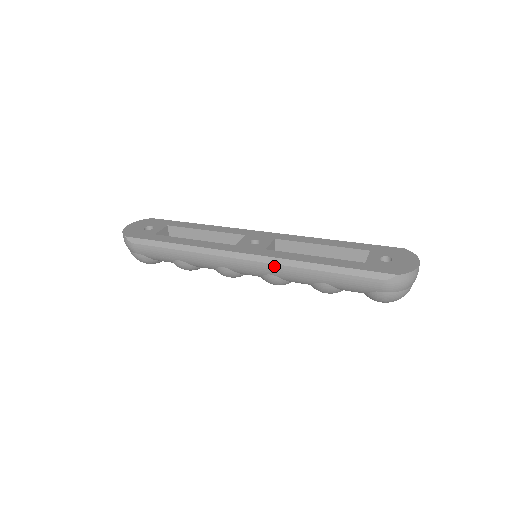
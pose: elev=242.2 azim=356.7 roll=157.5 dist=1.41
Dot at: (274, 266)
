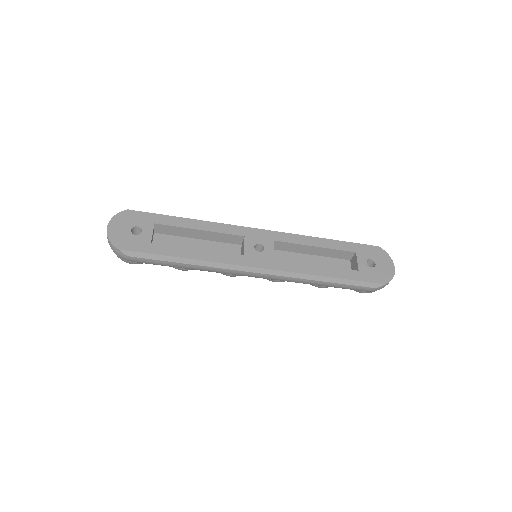
Dot at: (286, 278)
